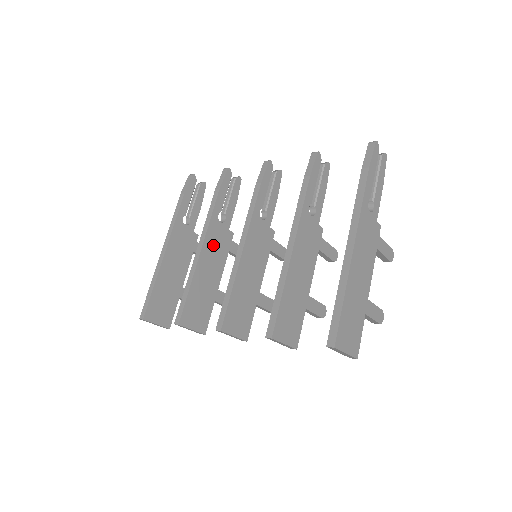
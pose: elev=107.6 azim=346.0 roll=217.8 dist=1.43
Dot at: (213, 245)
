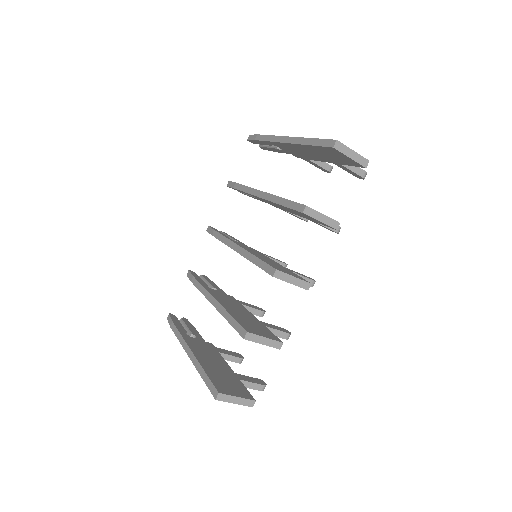
Dot at: (223, 299)
